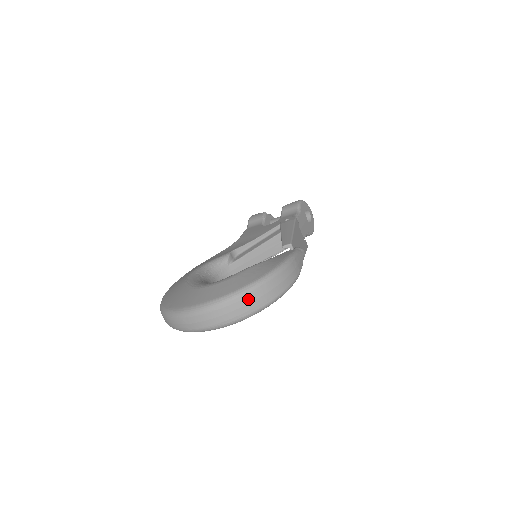
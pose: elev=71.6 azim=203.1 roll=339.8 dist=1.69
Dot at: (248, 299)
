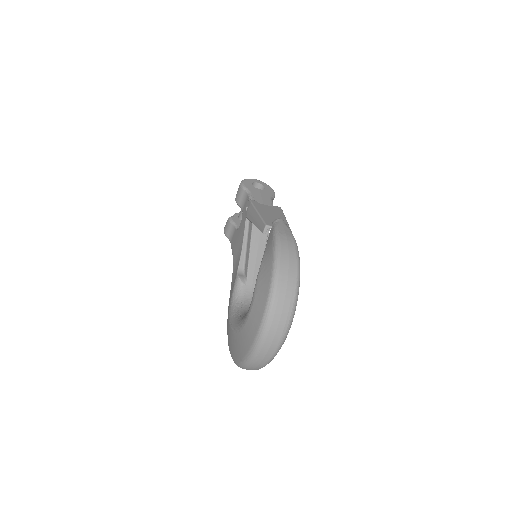
Dot at: (280, 299)
